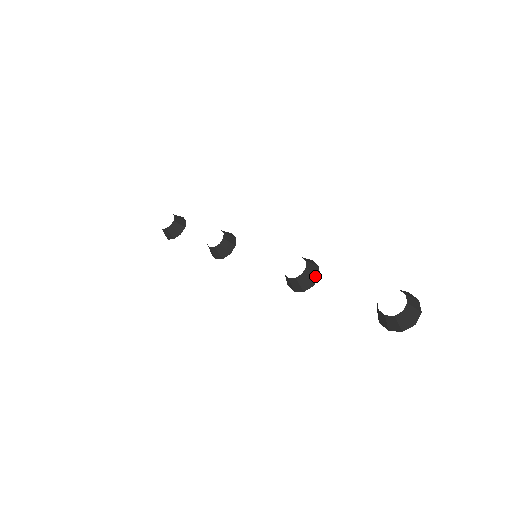
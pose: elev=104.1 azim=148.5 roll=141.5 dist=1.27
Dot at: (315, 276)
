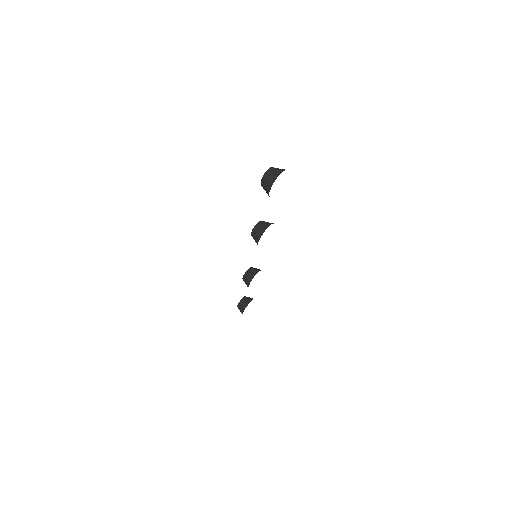
Dot at: (266, 225)
